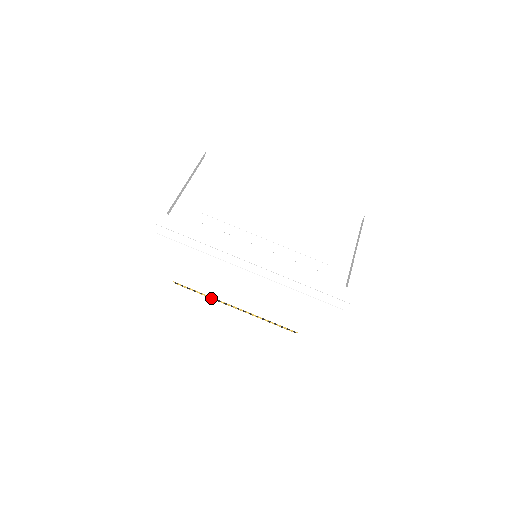
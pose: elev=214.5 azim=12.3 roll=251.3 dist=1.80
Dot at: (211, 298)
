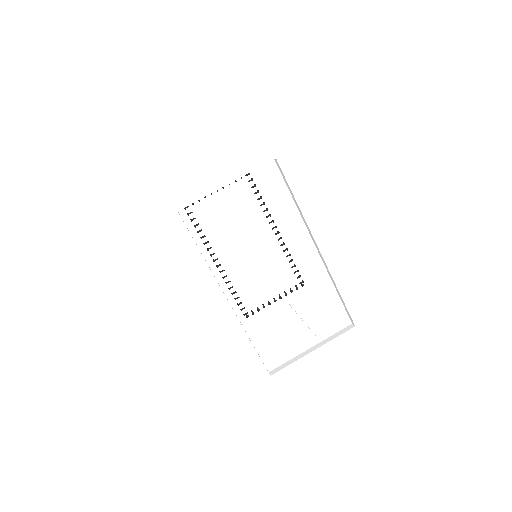
Dot at: occluded
